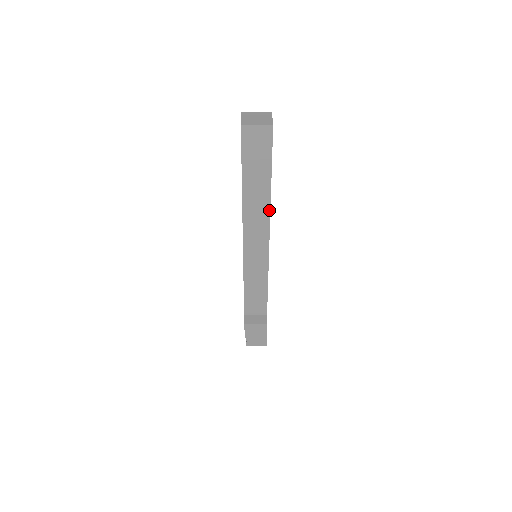
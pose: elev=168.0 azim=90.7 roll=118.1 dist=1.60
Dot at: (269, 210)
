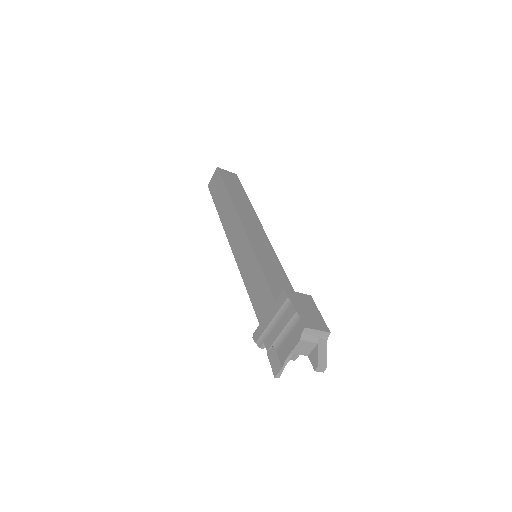
Dot at: (254, 212)
